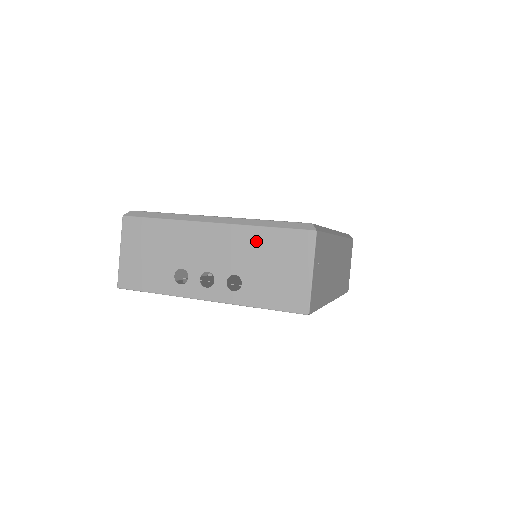
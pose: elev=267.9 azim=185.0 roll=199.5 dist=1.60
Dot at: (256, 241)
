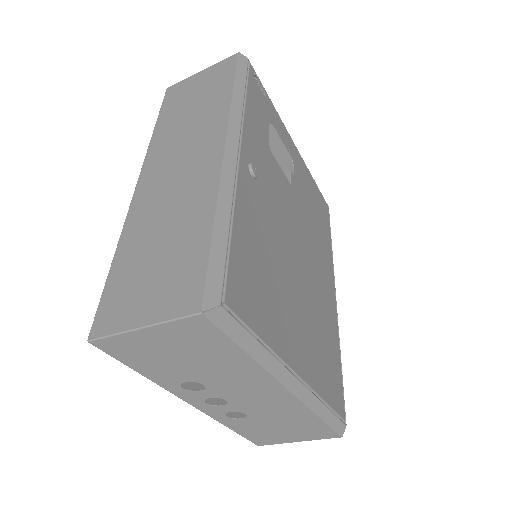
Dot at: (298, 417)
